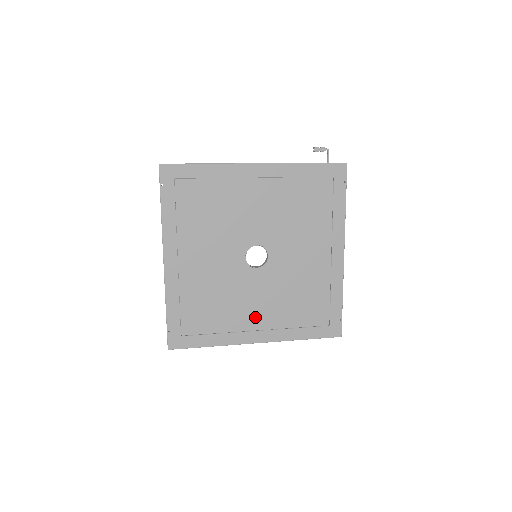
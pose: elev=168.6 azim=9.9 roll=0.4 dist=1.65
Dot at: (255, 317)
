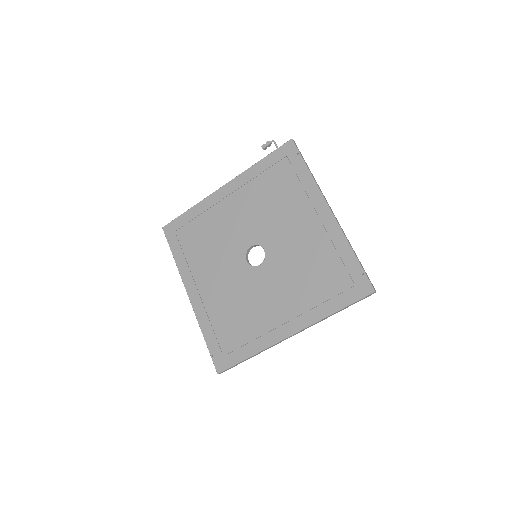
Dot at: (278, 311)
